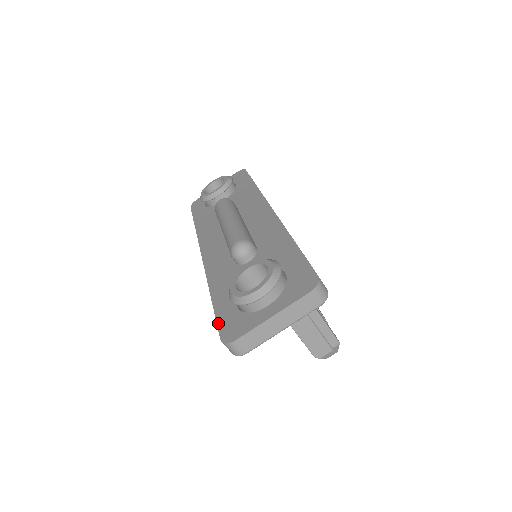
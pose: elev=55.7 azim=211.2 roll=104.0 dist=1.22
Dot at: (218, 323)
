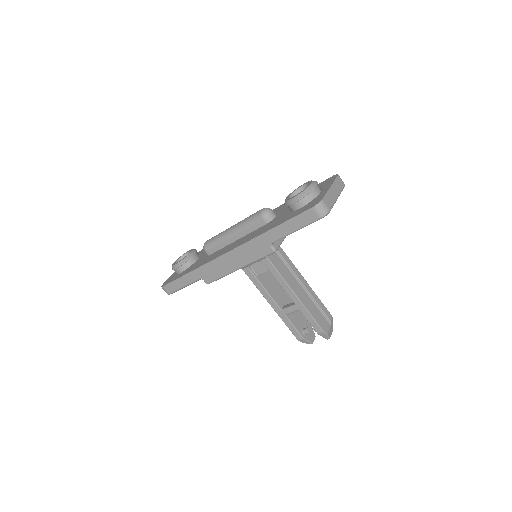
Dot at: (298, 214)
